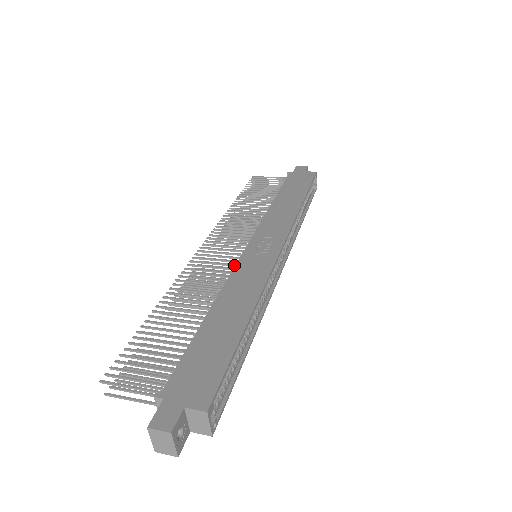
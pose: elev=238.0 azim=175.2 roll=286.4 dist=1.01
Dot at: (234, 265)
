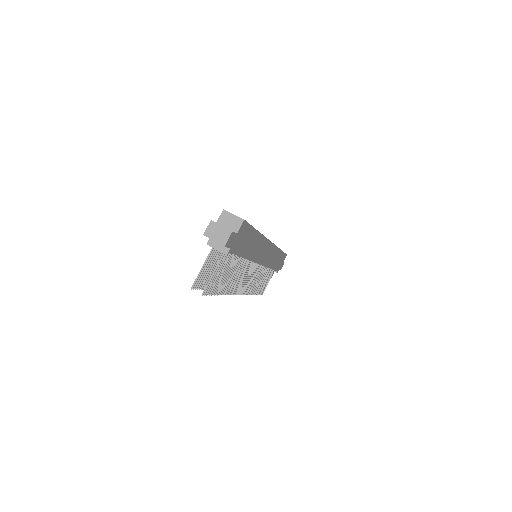
Dot at: occluded
